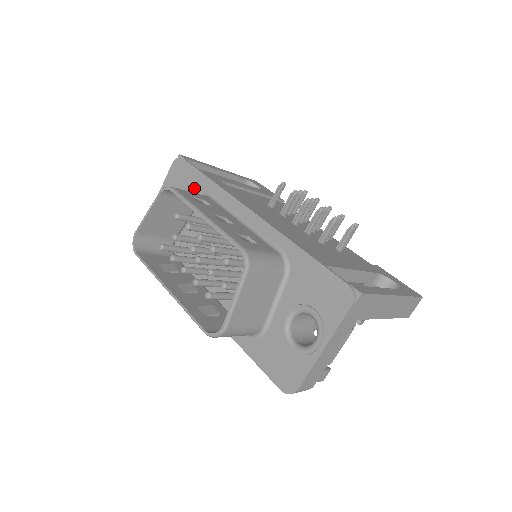
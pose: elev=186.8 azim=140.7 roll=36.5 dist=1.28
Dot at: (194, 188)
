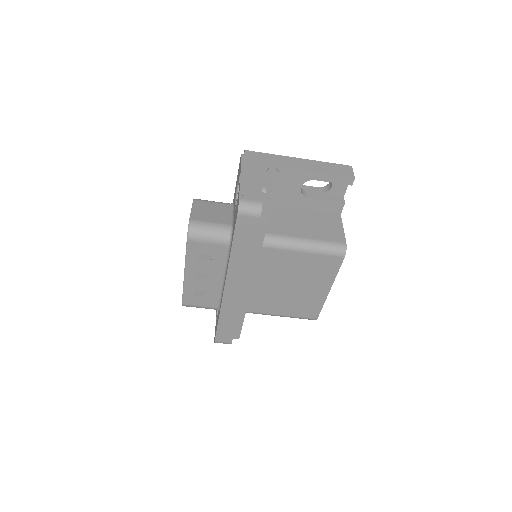
Dot at: occluded
